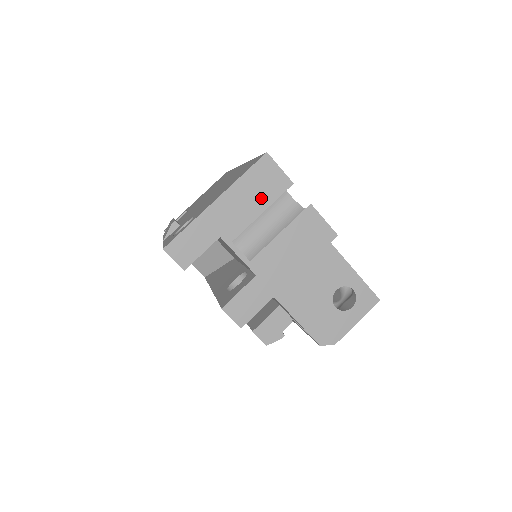
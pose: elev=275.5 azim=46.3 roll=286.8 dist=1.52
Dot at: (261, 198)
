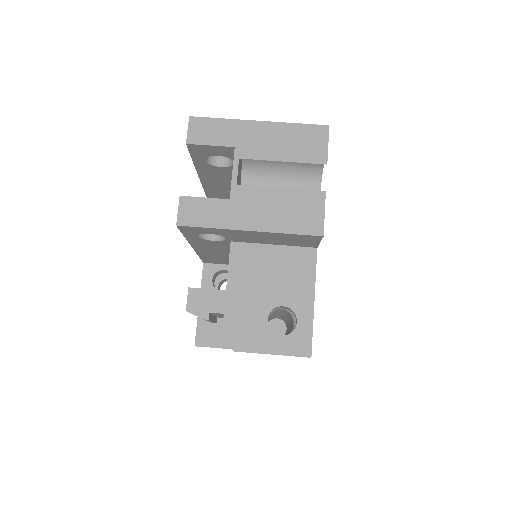
Dot at: (292, 151)
